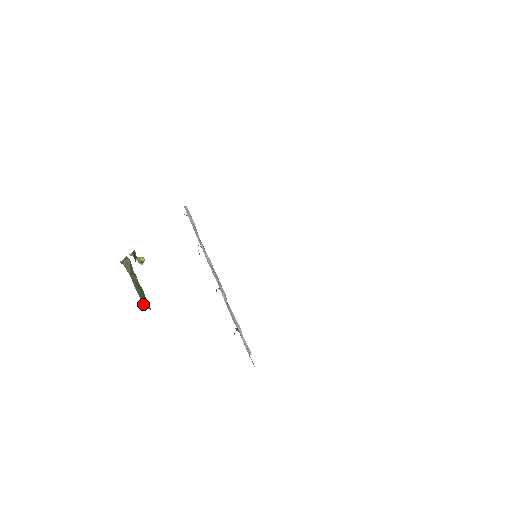
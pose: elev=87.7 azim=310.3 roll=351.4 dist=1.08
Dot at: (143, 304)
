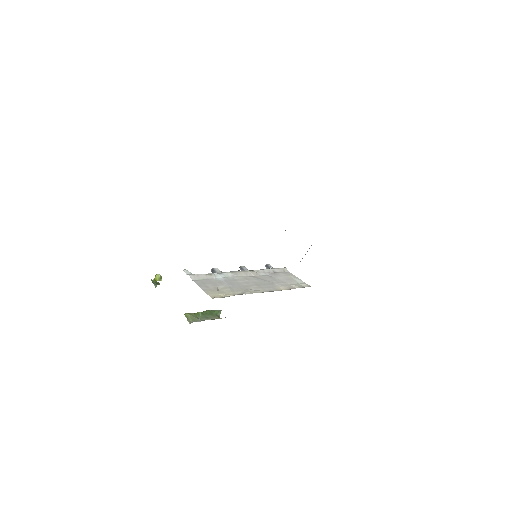
Dot at: (218, 316)
